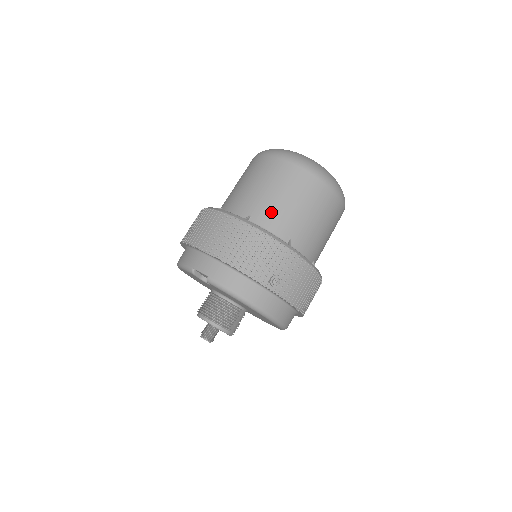
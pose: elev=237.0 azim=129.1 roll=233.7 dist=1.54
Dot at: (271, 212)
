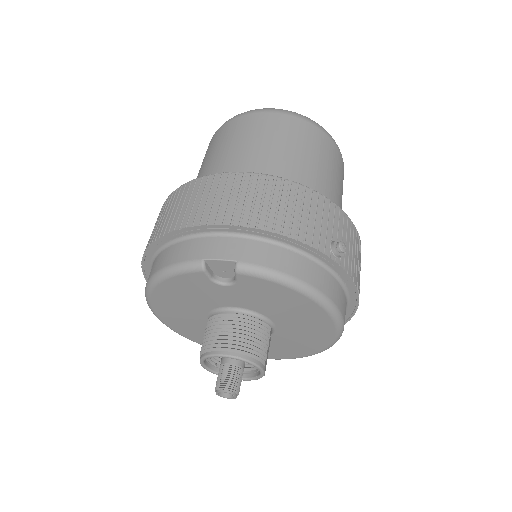
Dot at: (287, 169)
